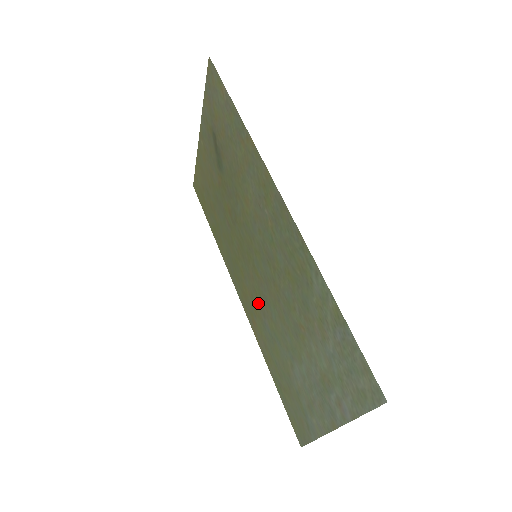
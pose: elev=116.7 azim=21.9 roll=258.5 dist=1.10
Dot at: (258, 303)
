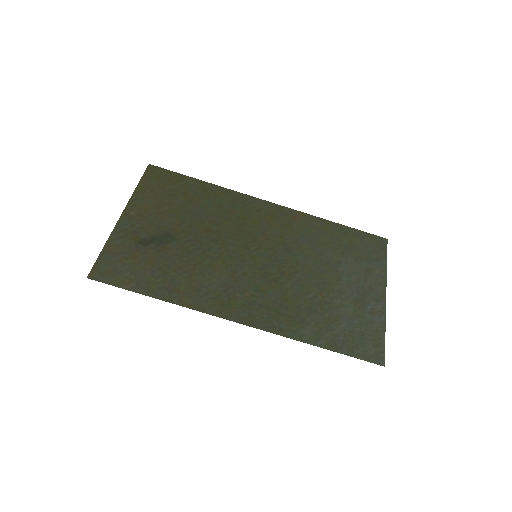
Dot at: (285, 236)
